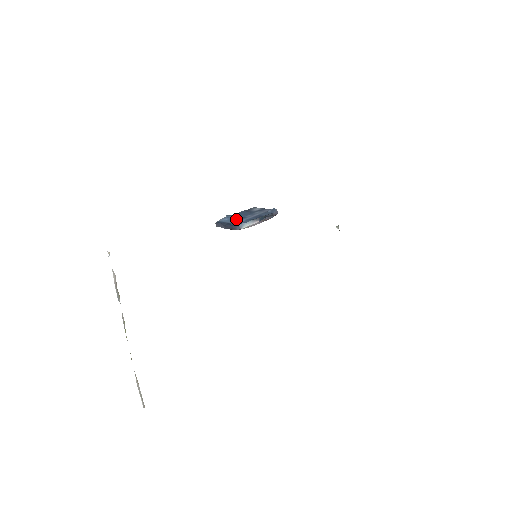
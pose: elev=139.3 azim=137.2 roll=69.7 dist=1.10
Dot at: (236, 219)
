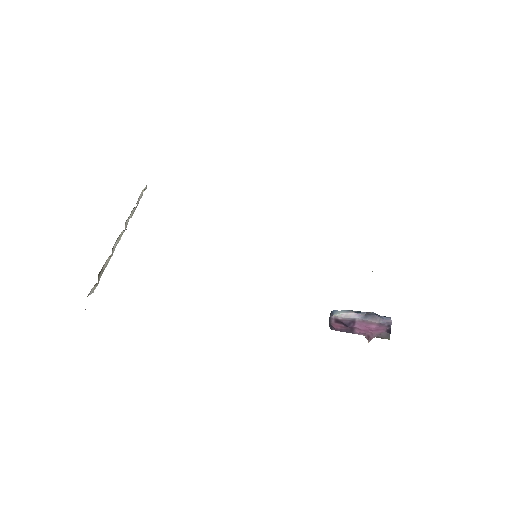
Dot at: occluded
